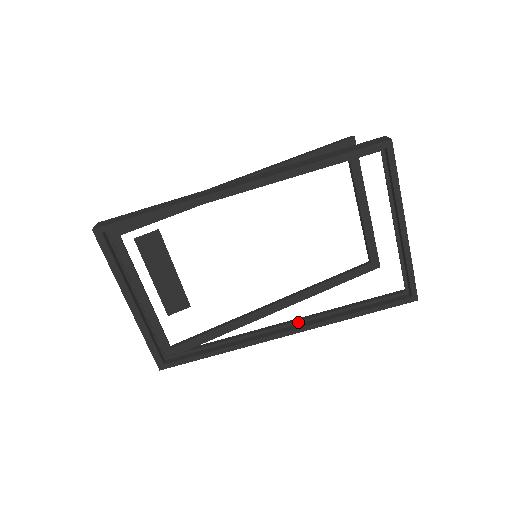
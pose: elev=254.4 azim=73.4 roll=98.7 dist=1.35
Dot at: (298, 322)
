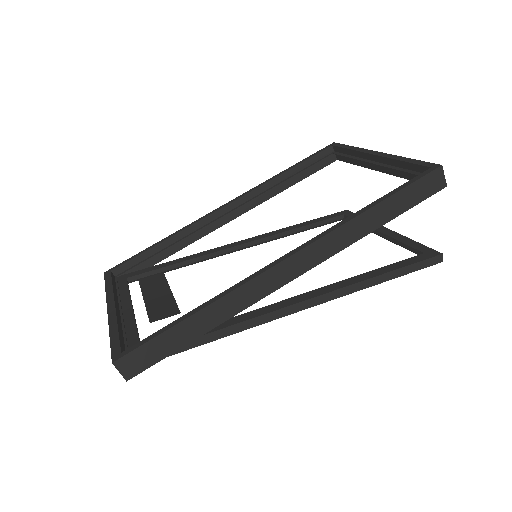
Dot at: occluded
